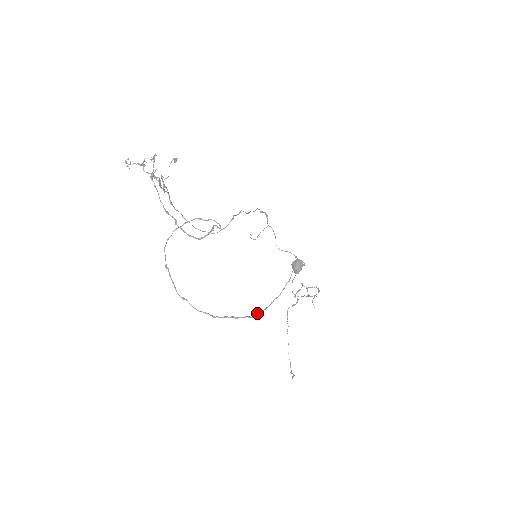
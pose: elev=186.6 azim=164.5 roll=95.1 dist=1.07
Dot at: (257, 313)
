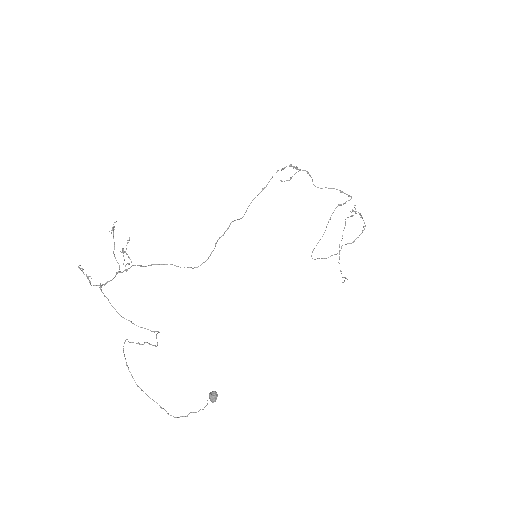
Dot at: occluded
